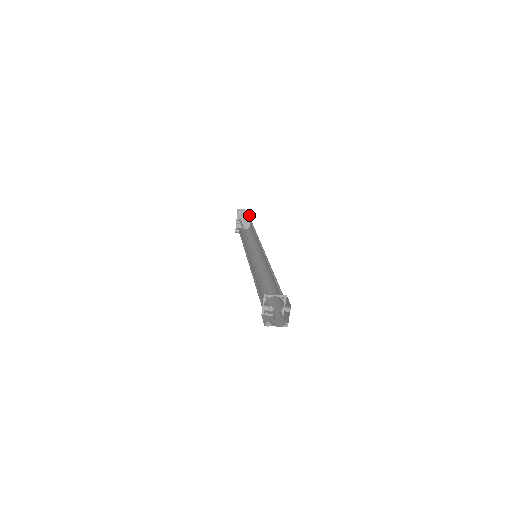
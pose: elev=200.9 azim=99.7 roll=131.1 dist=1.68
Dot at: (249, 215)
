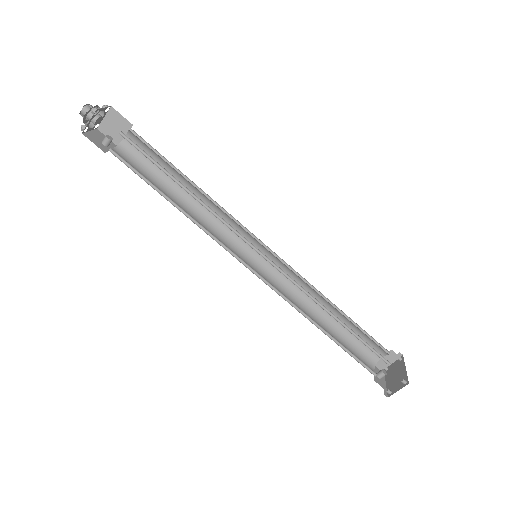
Dot at: (402, 363)
